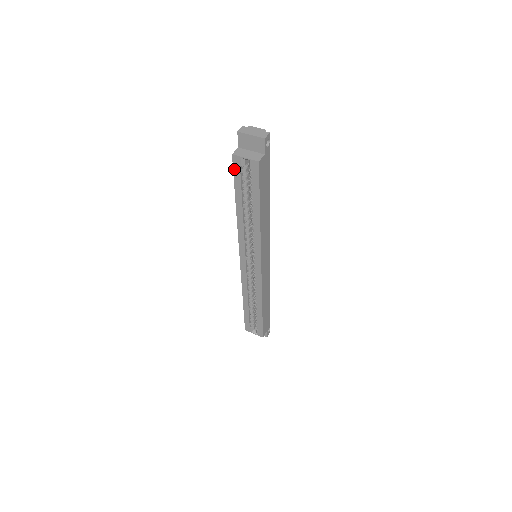
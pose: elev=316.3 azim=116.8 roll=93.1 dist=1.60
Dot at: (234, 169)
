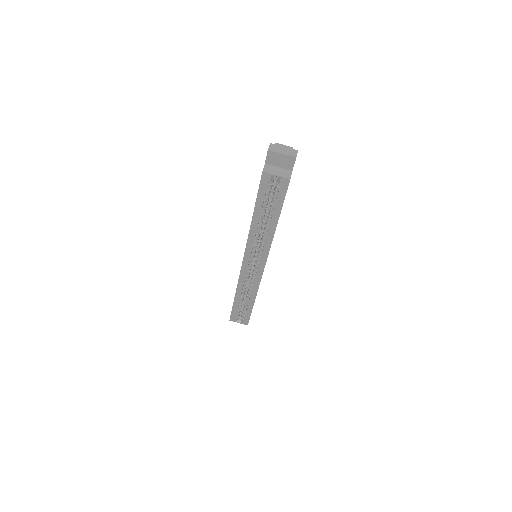
Dot at: (261, 184)
